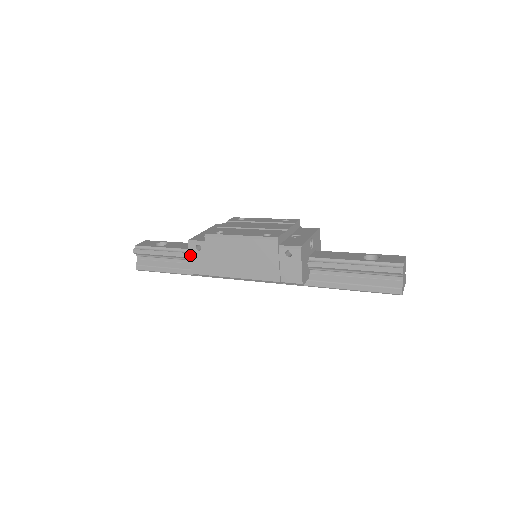
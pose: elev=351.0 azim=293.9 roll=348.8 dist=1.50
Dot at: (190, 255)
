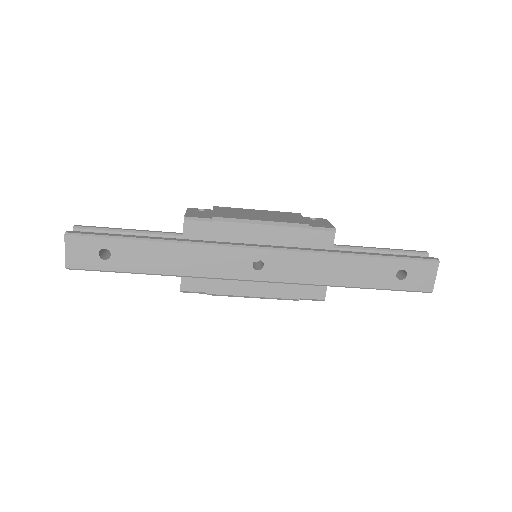
Dot at: (187, 211)
